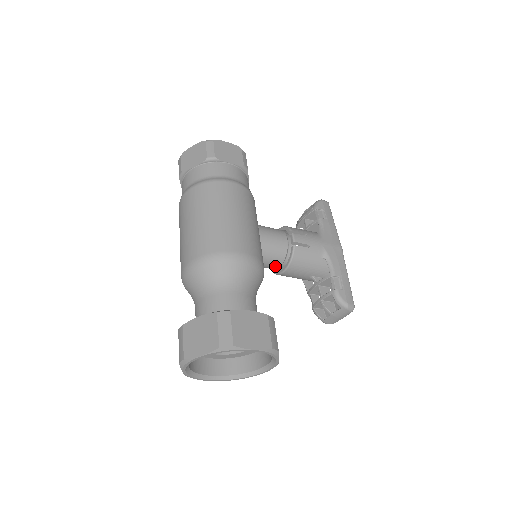
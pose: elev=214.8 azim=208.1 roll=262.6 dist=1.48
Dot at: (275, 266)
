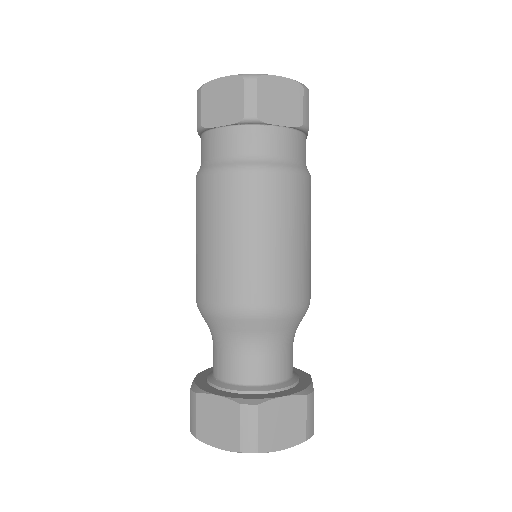
Dot at: occluded
